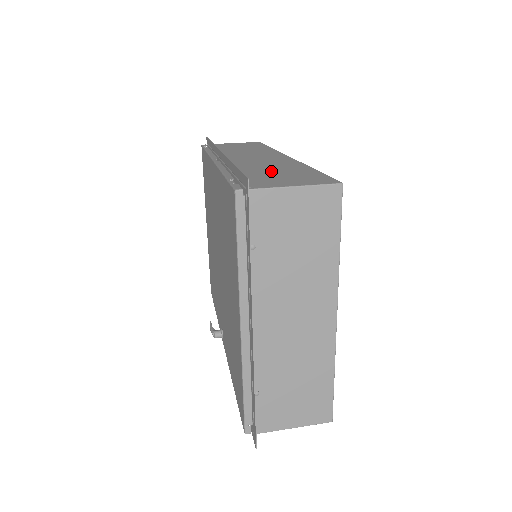
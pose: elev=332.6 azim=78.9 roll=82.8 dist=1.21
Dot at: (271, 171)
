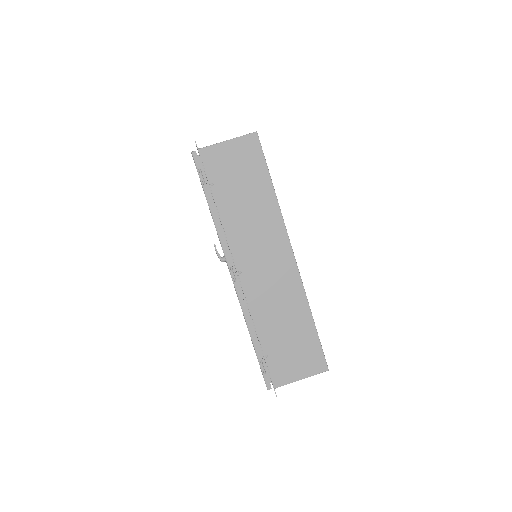
Dot at: (284, 331)
